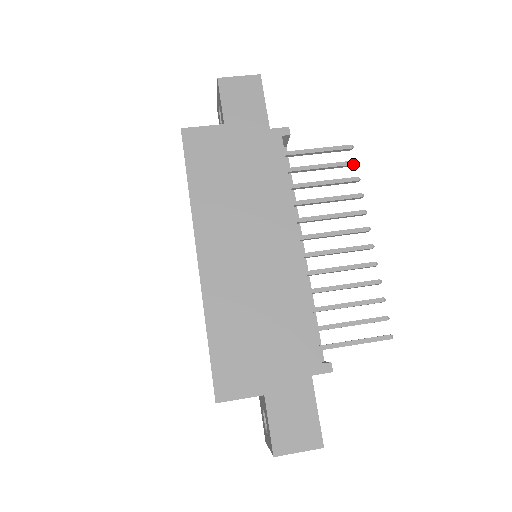
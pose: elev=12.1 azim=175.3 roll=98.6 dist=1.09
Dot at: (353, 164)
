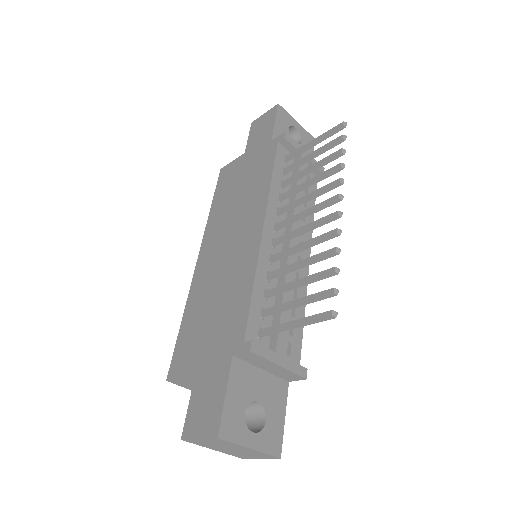
Dot at: (340, 139)
